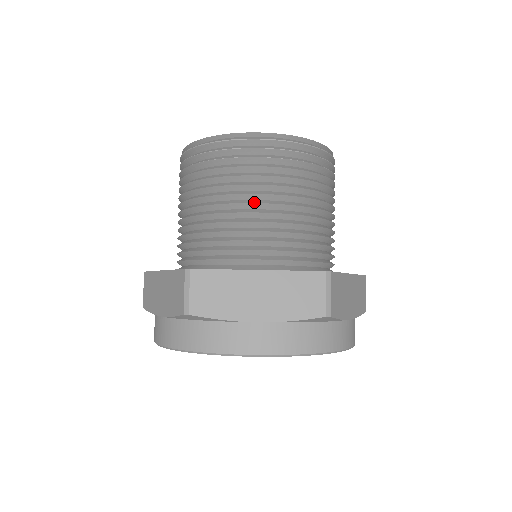
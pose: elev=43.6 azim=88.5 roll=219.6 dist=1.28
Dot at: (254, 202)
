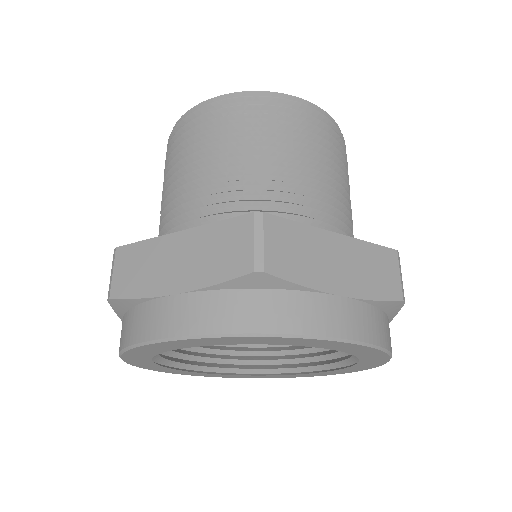
Dot at: (198, 169)
